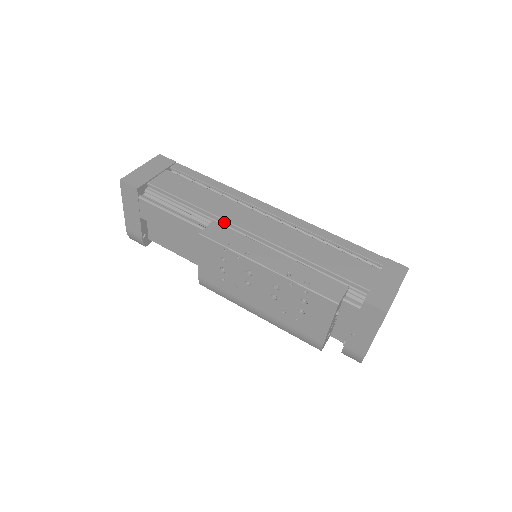
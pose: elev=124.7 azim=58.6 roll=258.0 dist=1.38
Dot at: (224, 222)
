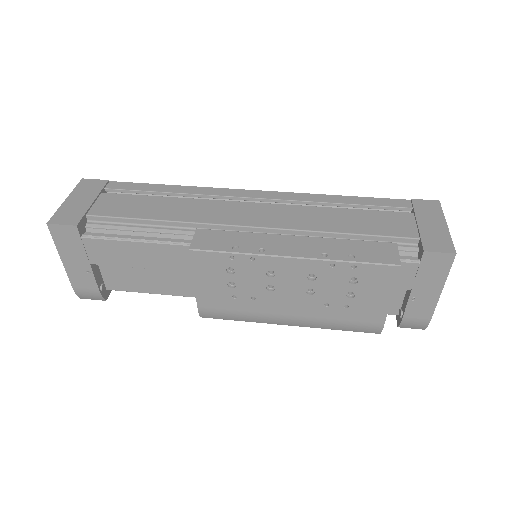
Dot at: (209, 226)
